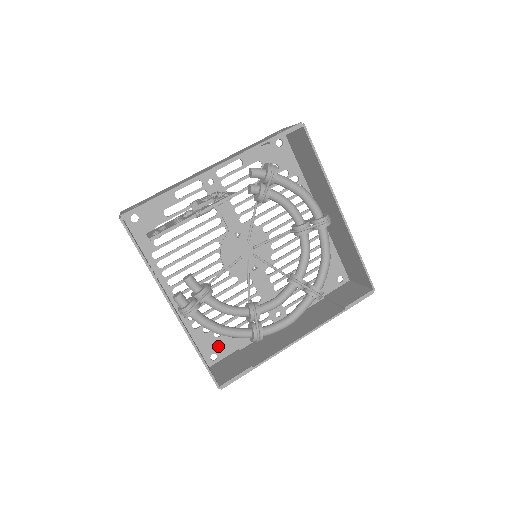
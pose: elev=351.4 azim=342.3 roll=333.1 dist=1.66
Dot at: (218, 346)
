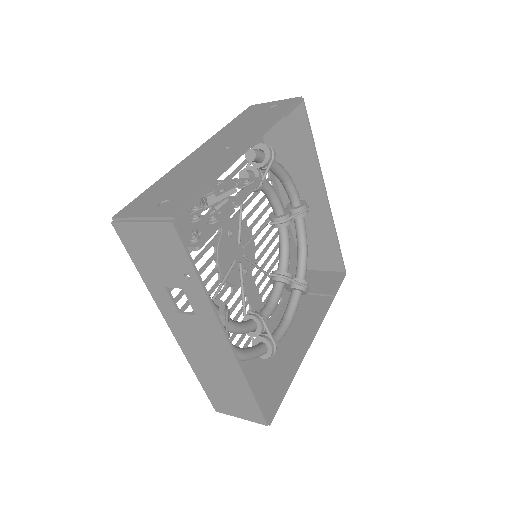
Dot at: occluded
